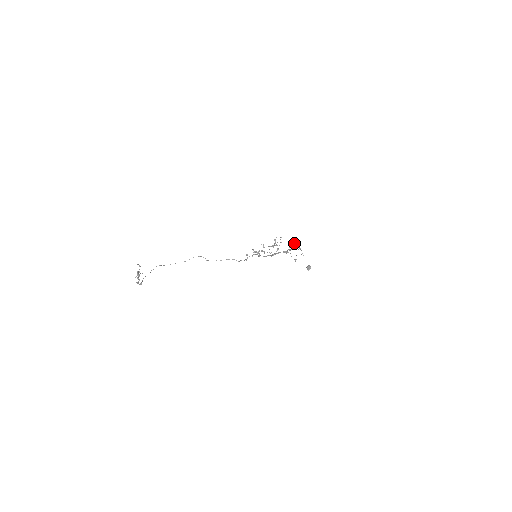
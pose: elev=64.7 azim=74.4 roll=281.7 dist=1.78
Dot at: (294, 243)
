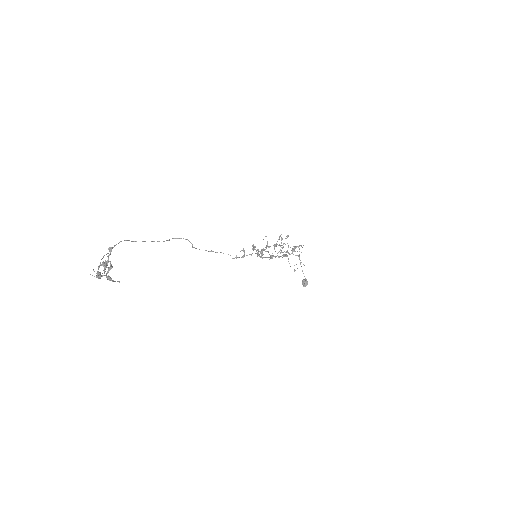
Dot at: (298, 247)
